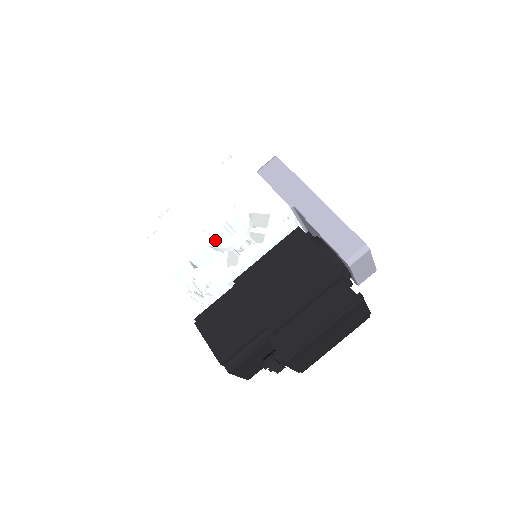
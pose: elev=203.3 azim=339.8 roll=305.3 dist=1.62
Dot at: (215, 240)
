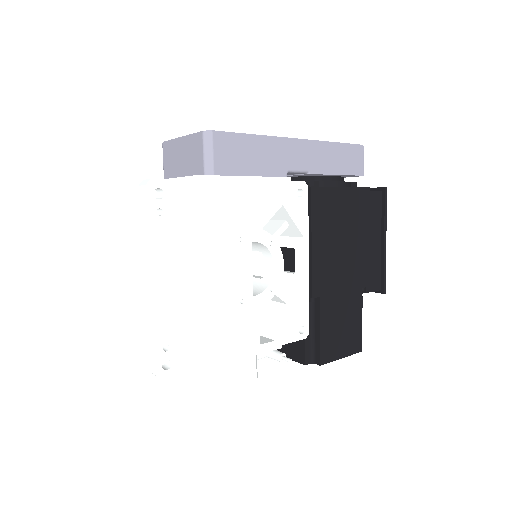
Dot at: (263, 294)
